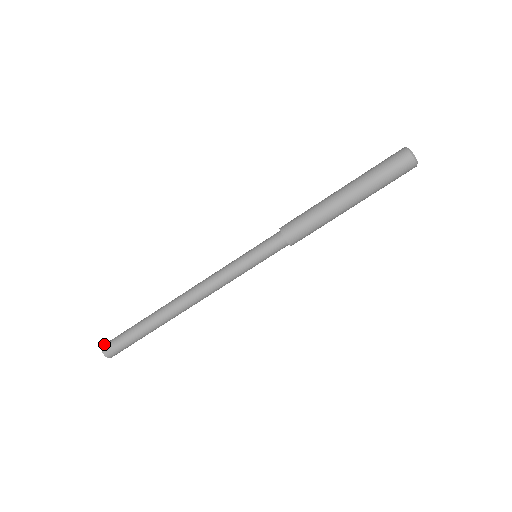
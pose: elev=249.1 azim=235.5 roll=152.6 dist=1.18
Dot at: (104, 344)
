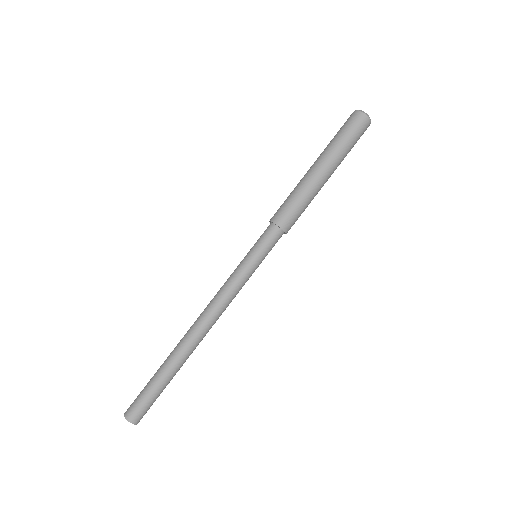
Dot at: occluded
